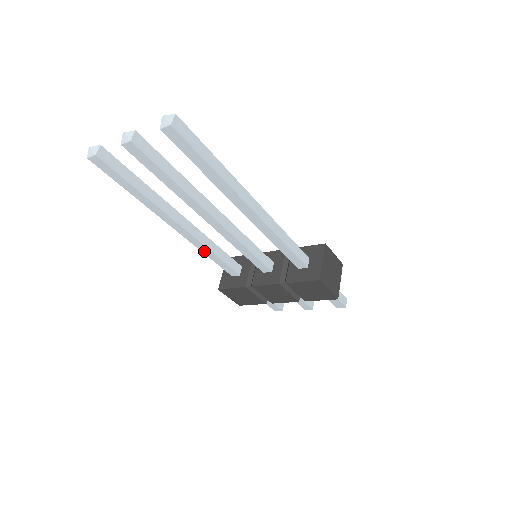
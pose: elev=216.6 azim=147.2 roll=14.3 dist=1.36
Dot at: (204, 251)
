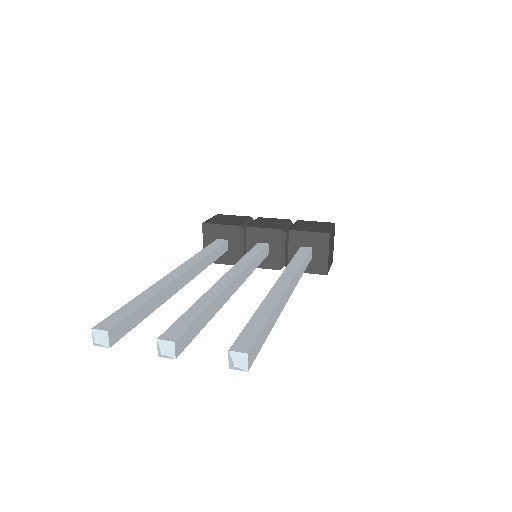
Dot at: occluded
